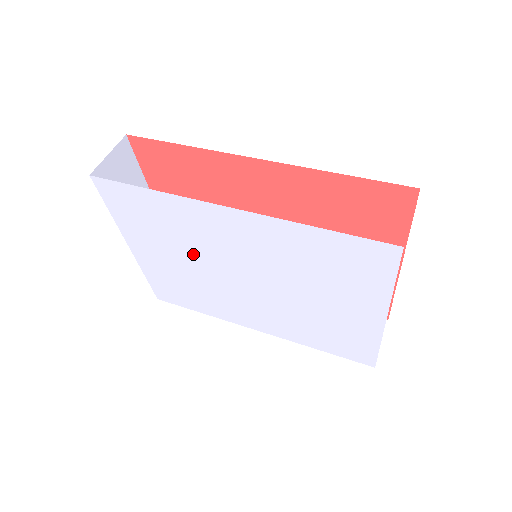
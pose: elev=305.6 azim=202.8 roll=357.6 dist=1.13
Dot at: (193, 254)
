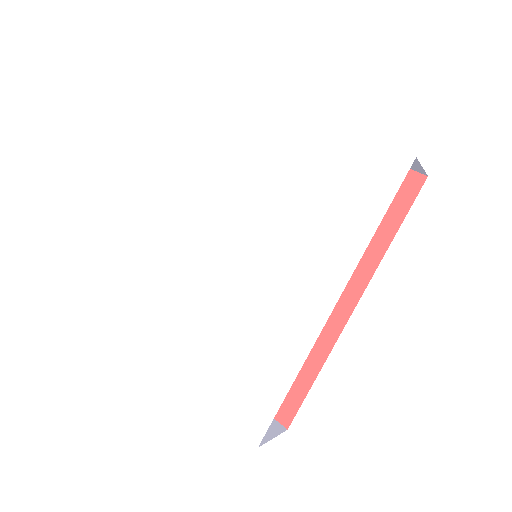
Dot at: (201, 291)
